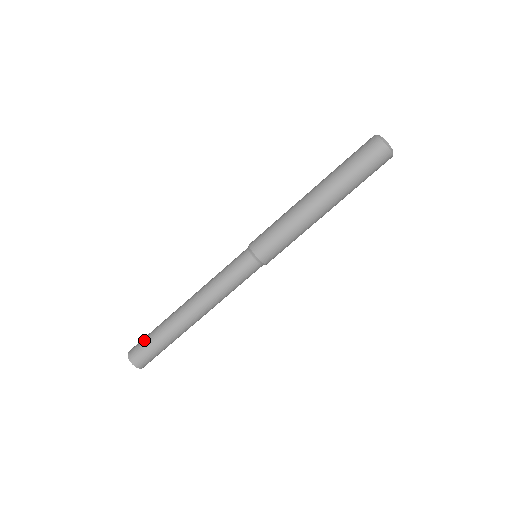
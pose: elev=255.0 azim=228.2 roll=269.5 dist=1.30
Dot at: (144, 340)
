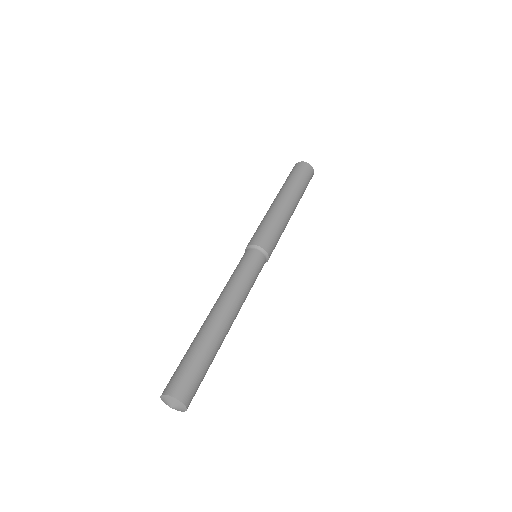
Dot at: (180, 367)
